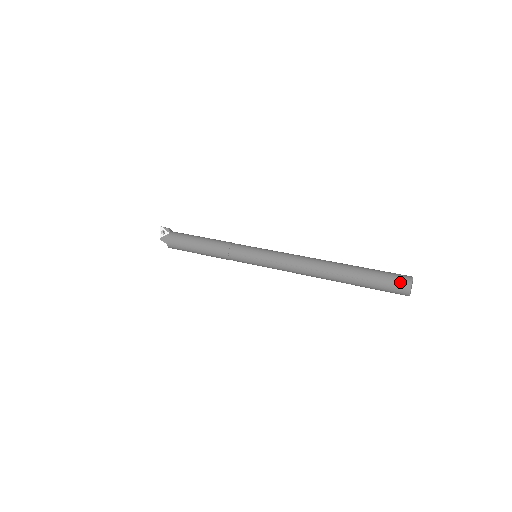
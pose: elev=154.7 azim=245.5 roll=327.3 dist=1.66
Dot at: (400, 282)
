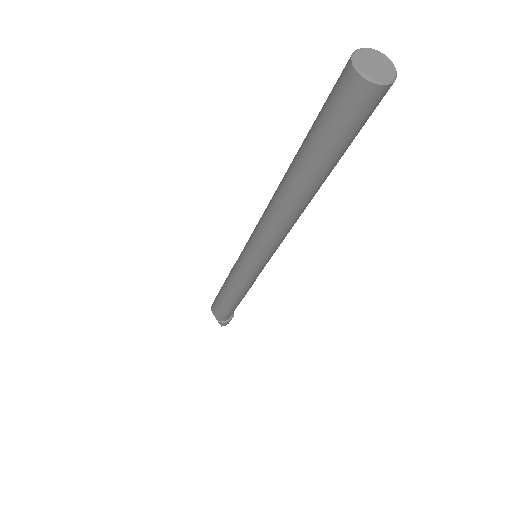
Dot at: occluded
